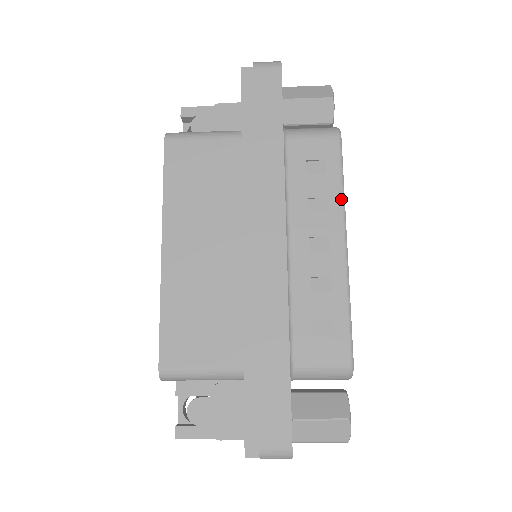
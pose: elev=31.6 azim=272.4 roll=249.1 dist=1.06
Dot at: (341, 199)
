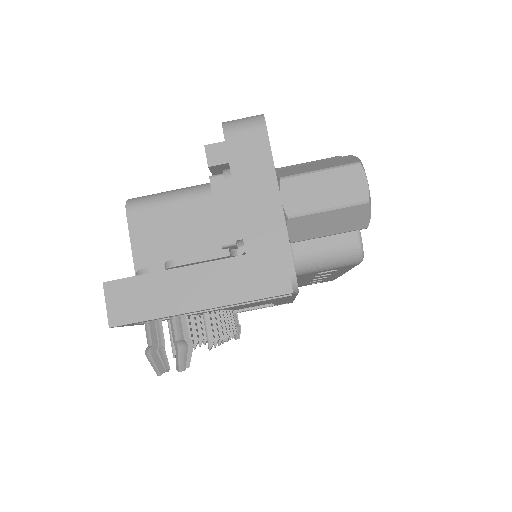
Dot at: occluded
